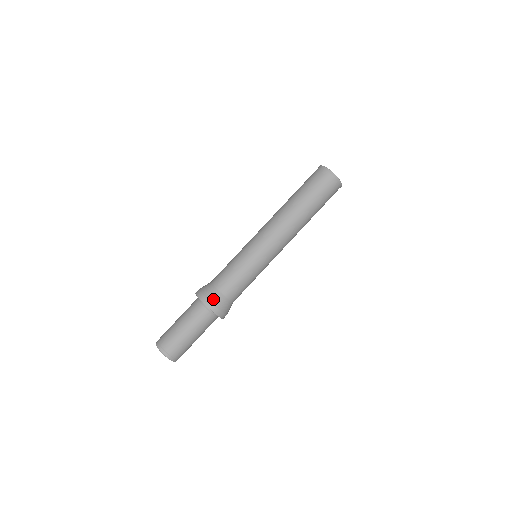
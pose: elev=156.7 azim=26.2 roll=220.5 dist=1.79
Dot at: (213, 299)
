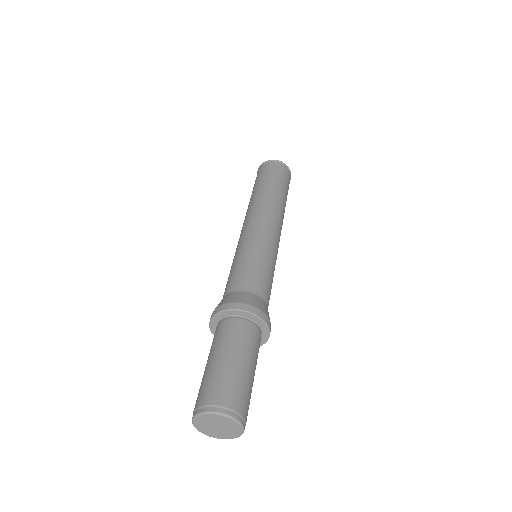
Dot at: (263, 308)
